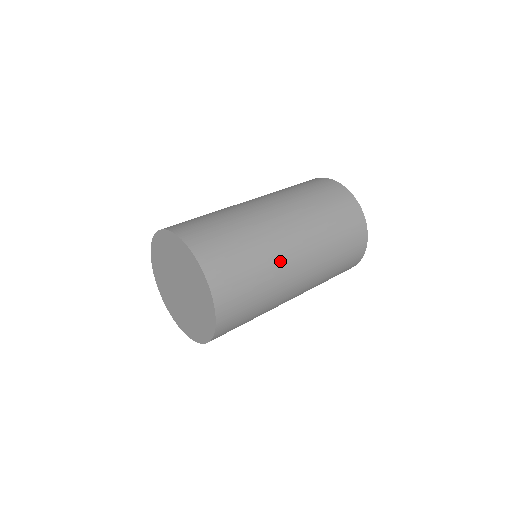
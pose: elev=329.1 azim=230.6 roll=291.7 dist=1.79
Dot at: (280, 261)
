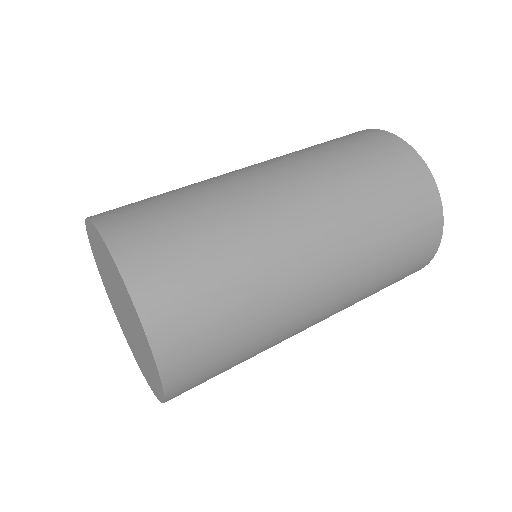
Dot at: (262, 224)
